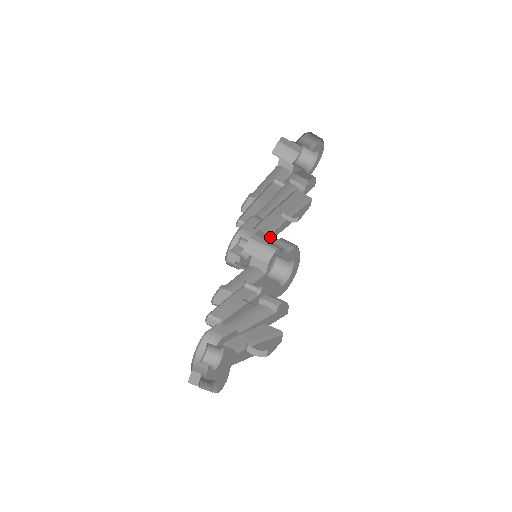
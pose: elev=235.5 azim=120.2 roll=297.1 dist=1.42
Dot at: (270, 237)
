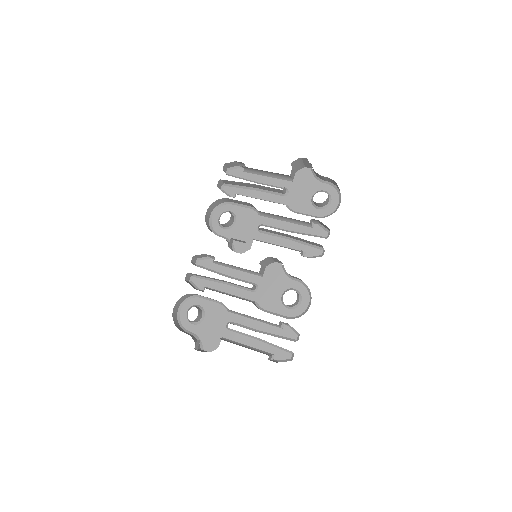
Dot at: (265, 237)
